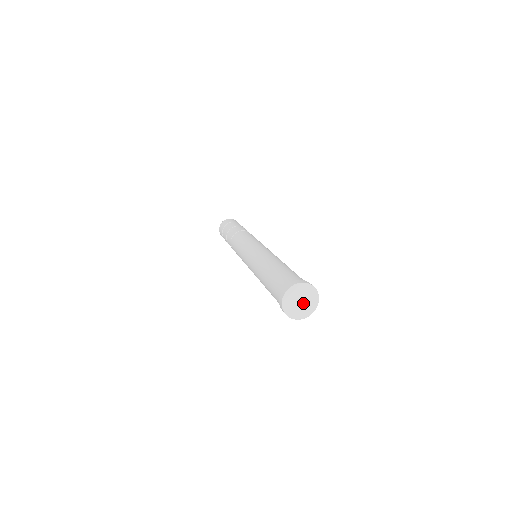
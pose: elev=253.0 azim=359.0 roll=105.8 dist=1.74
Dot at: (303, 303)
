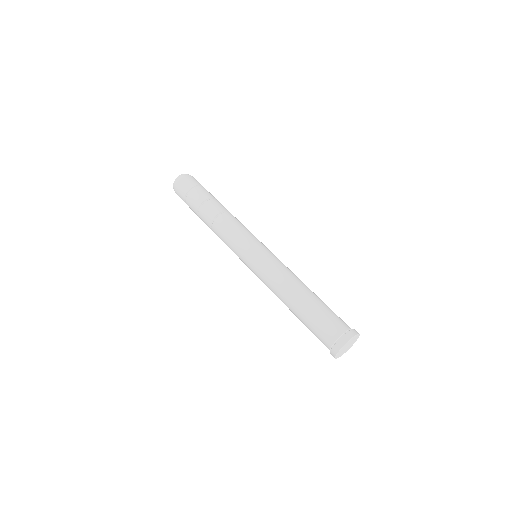
Dot at: (346, 348)
